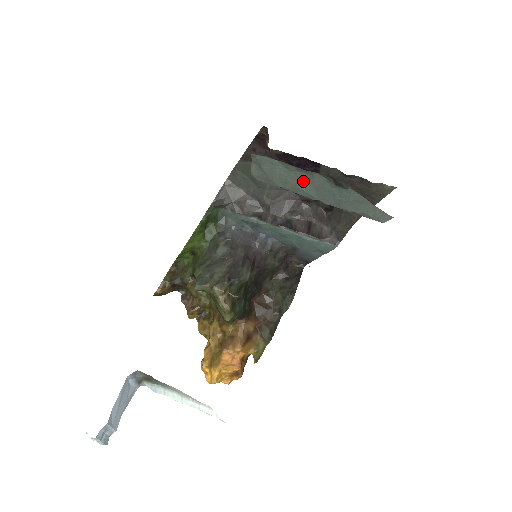
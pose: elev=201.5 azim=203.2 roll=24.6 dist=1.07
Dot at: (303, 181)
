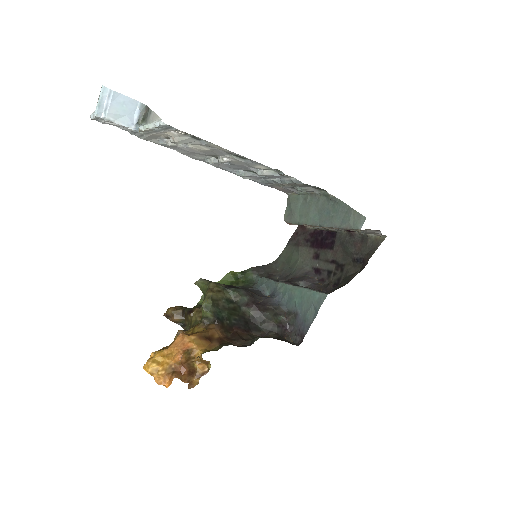
Dot at: (312, 208)
